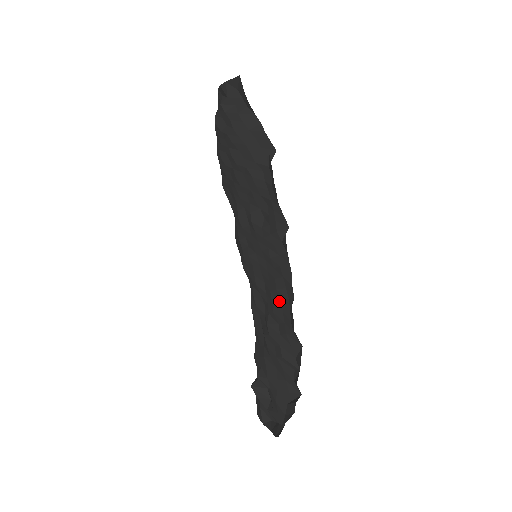
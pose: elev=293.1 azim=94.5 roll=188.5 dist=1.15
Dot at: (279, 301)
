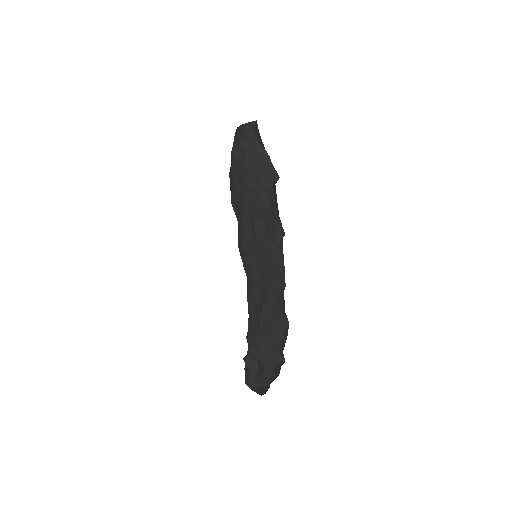
Dot at: (273, 290)
